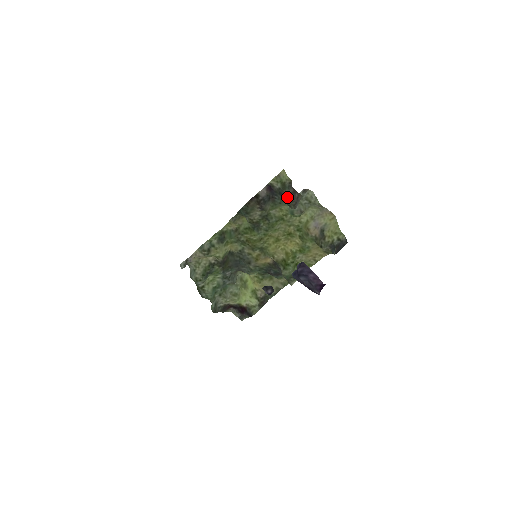
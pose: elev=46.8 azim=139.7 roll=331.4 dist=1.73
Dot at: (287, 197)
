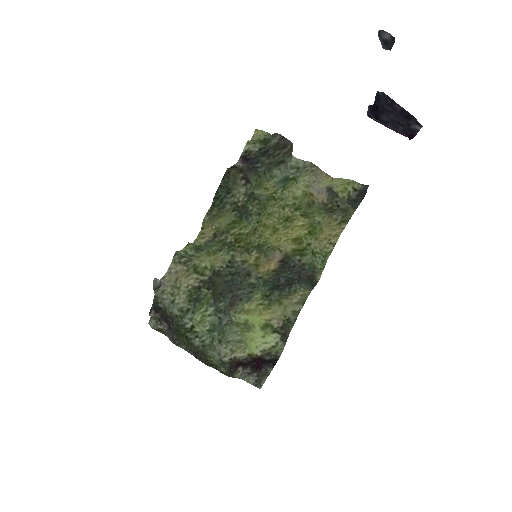
Dot at: (275, 149)
